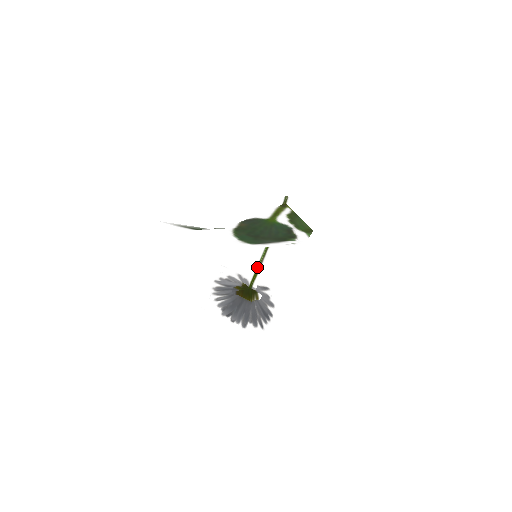
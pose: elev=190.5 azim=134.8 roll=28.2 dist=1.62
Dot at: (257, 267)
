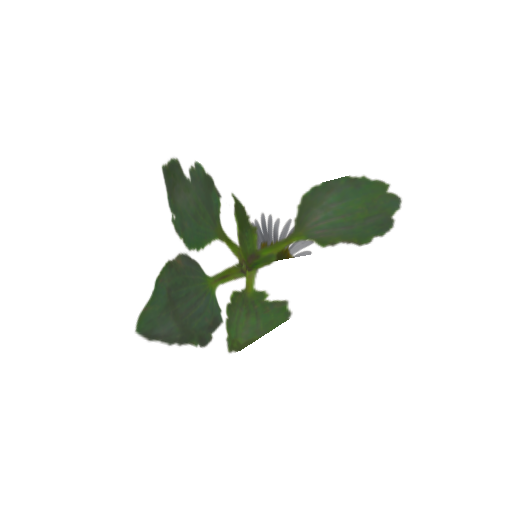
Dot at: occluded
